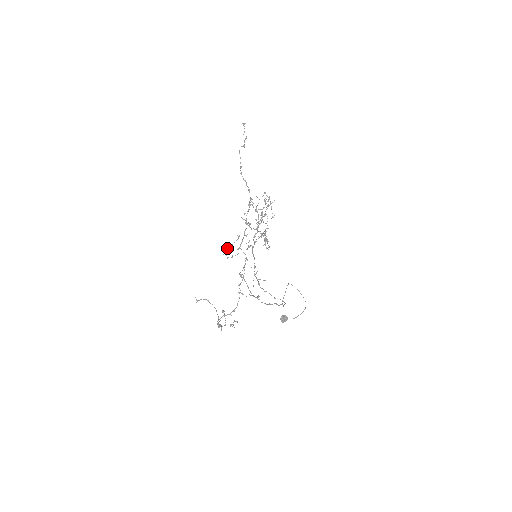
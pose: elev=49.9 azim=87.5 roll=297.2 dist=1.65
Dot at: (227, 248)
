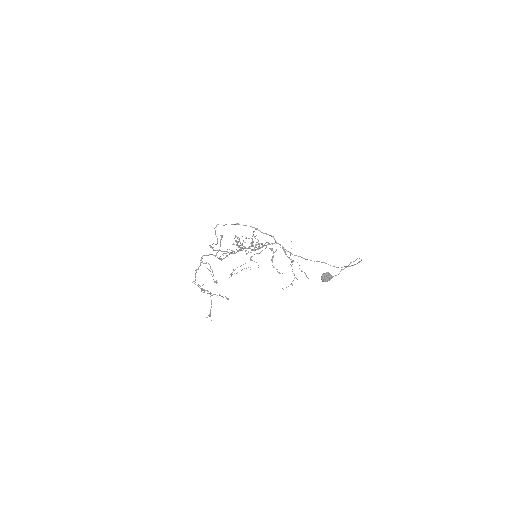
Dot at: occluded
